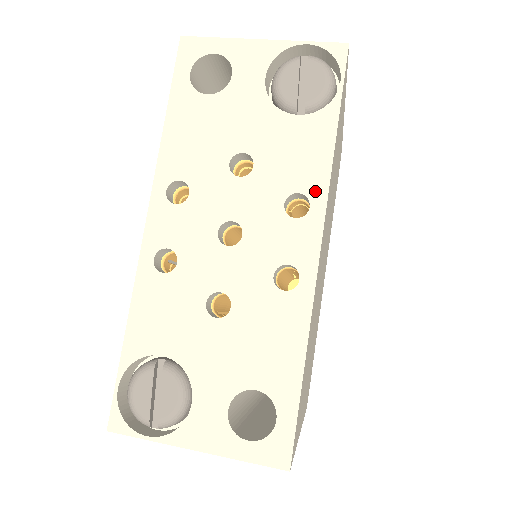
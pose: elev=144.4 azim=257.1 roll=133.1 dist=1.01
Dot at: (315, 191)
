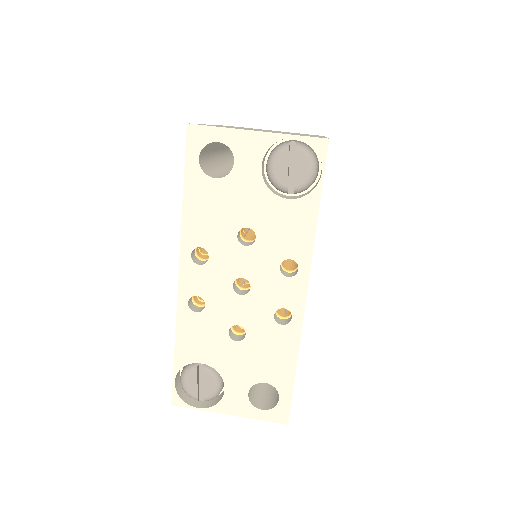
Dot at: (302, 258)
